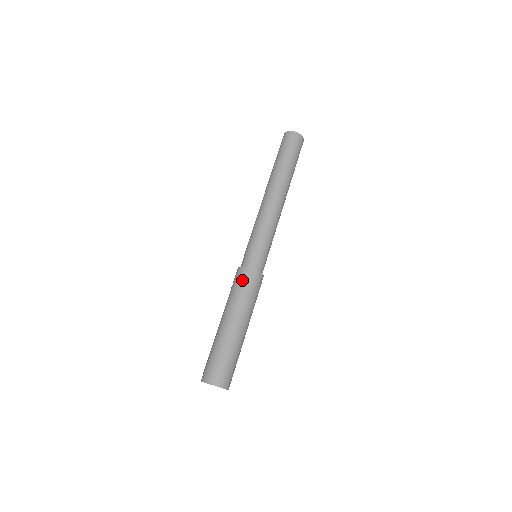
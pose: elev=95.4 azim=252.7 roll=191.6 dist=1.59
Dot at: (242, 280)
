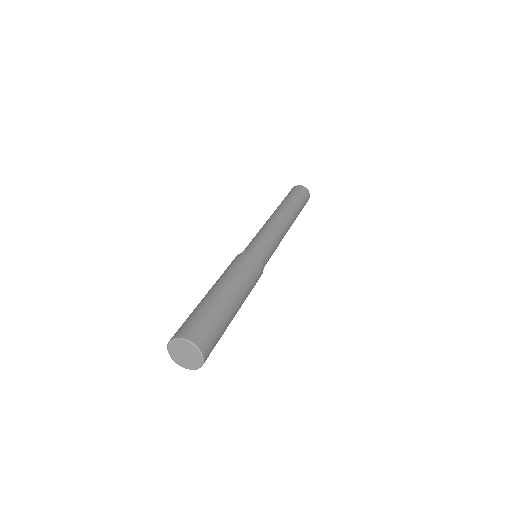
Dot at: (238, 260)
